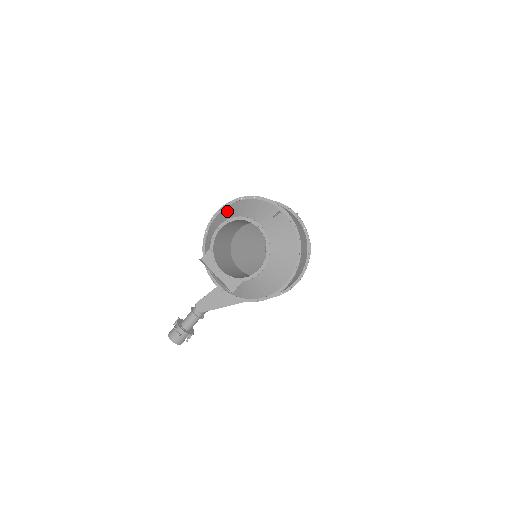
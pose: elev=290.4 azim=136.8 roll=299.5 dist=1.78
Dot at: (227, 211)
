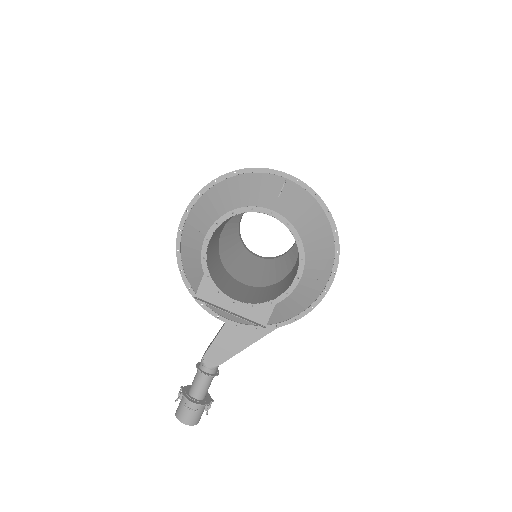
Dot at: (202, 208)
